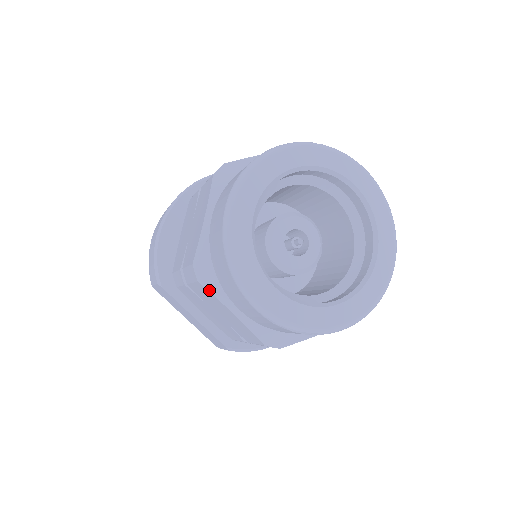
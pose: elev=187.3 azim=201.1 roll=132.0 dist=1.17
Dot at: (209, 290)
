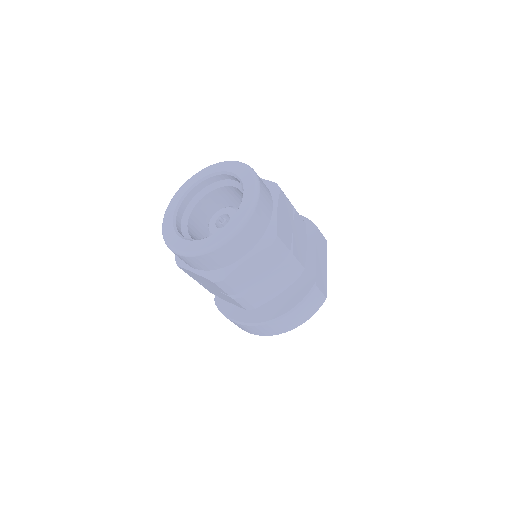
Dot at: occluded
